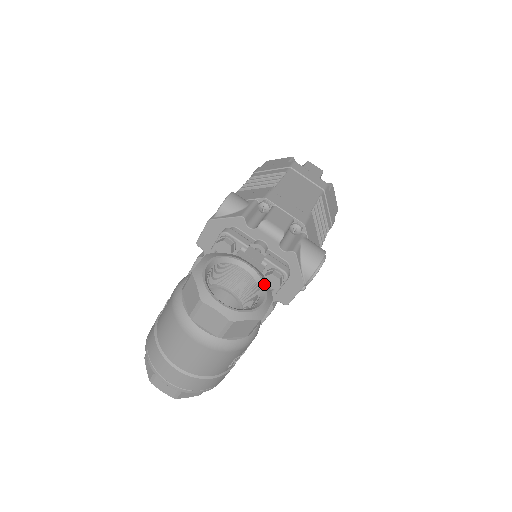
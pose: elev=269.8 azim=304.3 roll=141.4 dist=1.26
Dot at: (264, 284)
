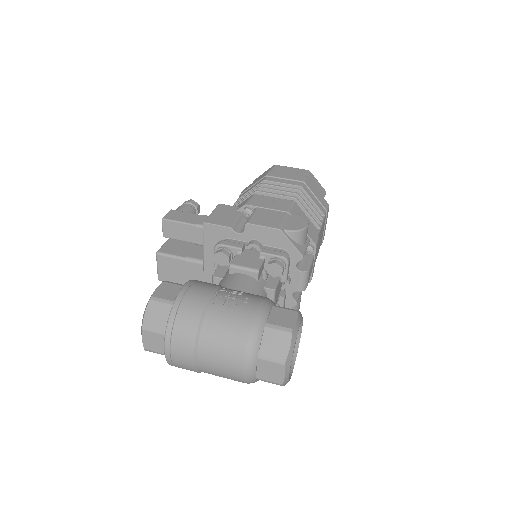
Dot at: occluded
